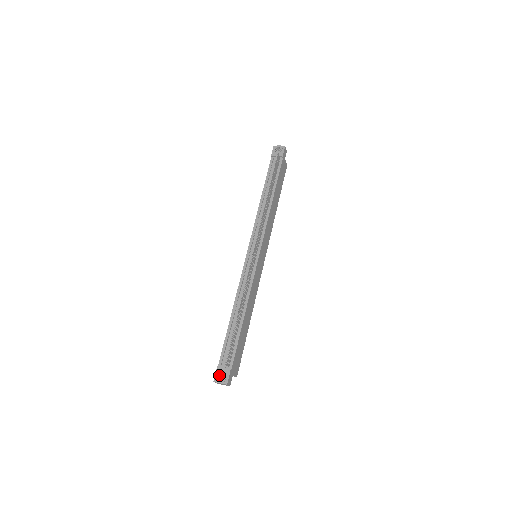
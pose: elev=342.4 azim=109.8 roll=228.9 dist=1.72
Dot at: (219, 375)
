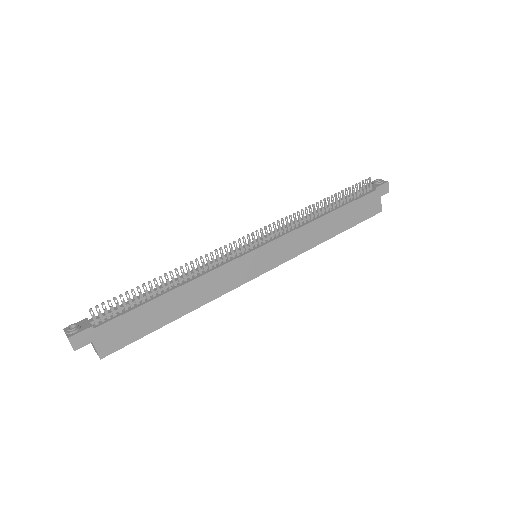
Dot at: (74, 323)
